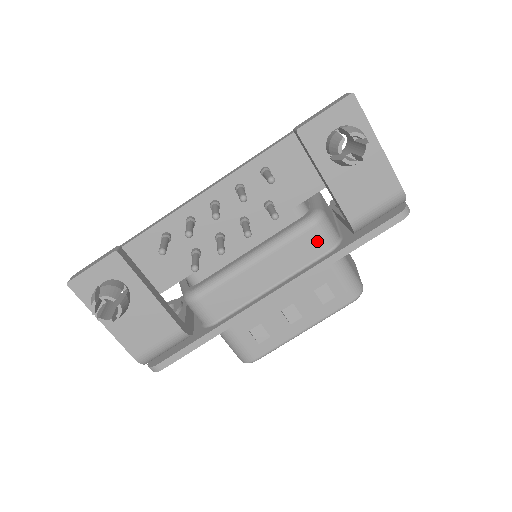
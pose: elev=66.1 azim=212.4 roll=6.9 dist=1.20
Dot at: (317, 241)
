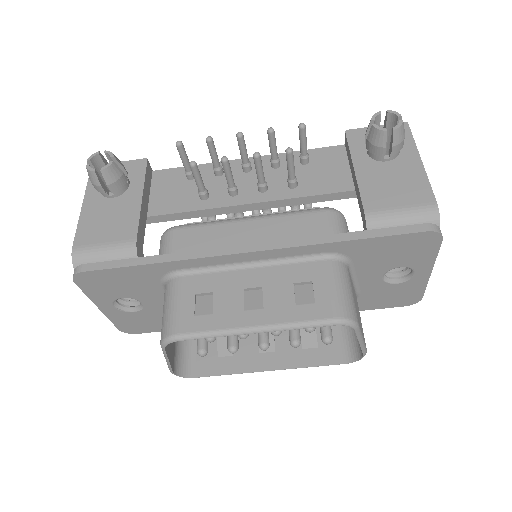
Dot at: (322, 225)
